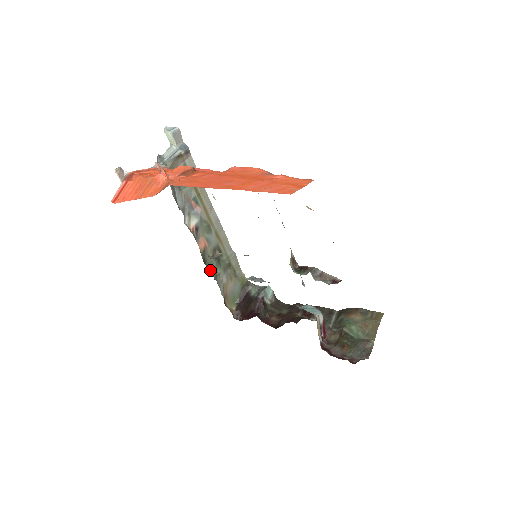
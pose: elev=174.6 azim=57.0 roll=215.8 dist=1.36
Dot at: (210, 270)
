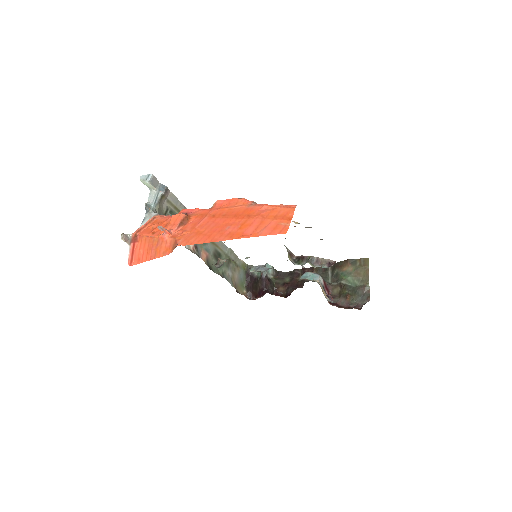
Dot at: (217, 272)
